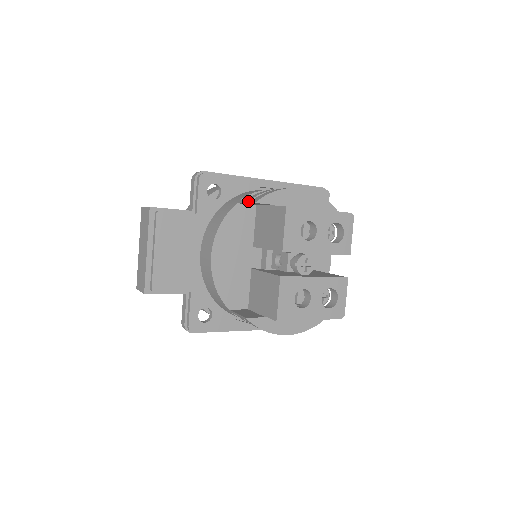
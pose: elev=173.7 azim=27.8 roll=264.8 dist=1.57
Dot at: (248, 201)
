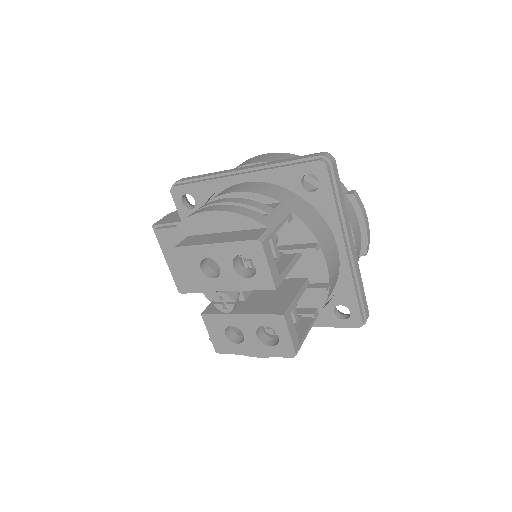
Dot at: occluded
